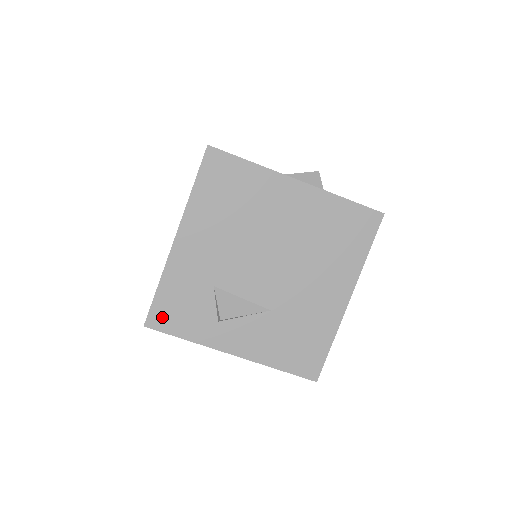
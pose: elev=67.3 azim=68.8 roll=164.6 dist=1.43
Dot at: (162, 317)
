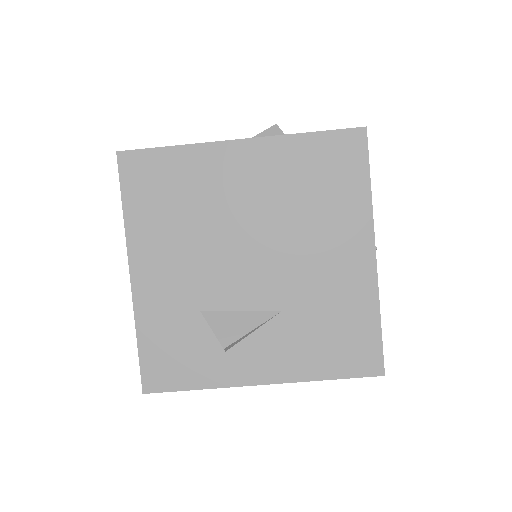
Dot at: (158, 374)
